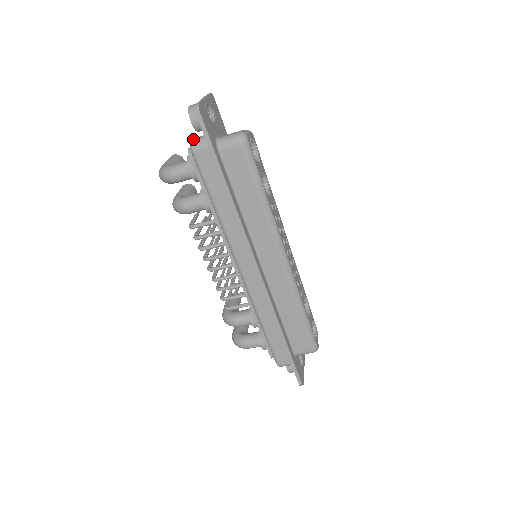
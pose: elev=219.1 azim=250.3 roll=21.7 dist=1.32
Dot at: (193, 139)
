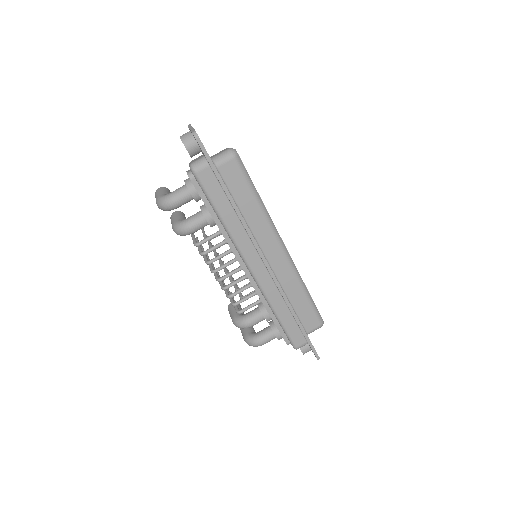
Dot at: (192, 163)
